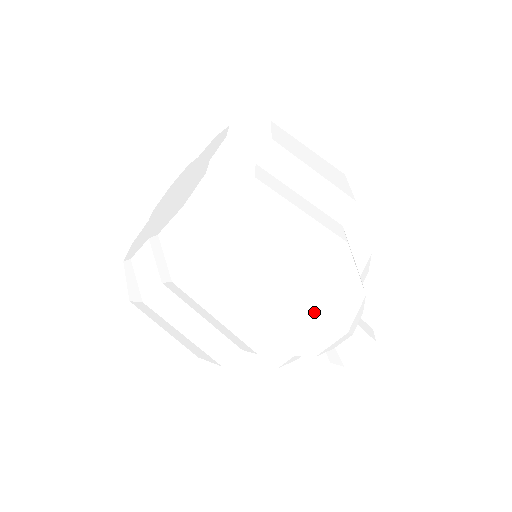
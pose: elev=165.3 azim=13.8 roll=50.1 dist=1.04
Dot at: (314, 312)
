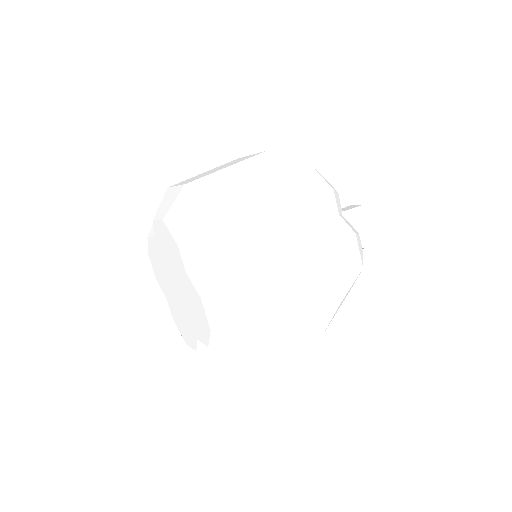
Dot at: (341, 302)
